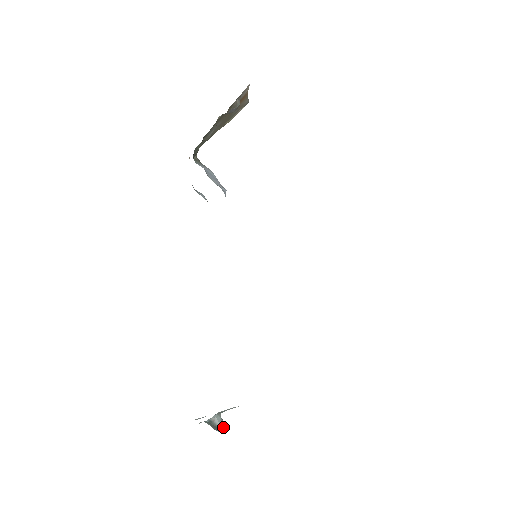
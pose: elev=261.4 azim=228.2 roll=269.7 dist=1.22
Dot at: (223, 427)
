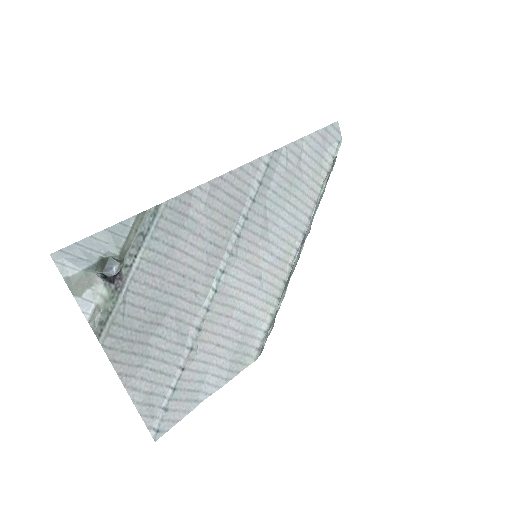
Dot at: (114, 259)
